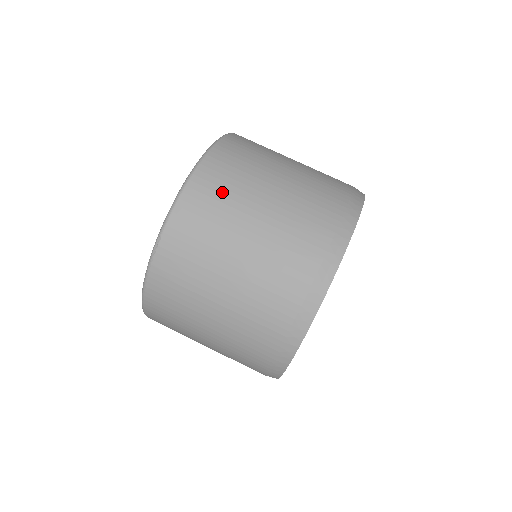
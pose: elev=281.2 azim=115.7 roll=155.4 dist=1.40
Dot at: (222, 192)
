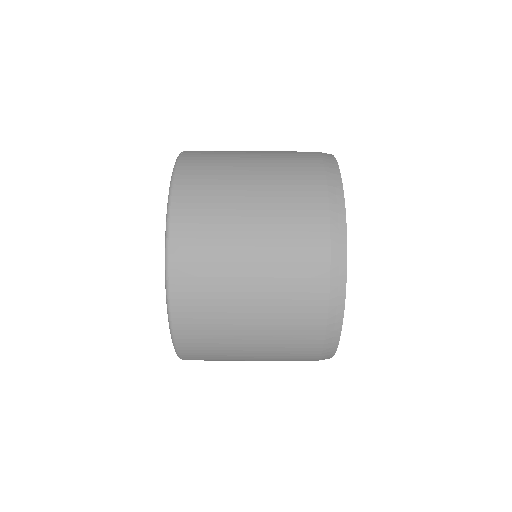
Dot at: (210, 349)
